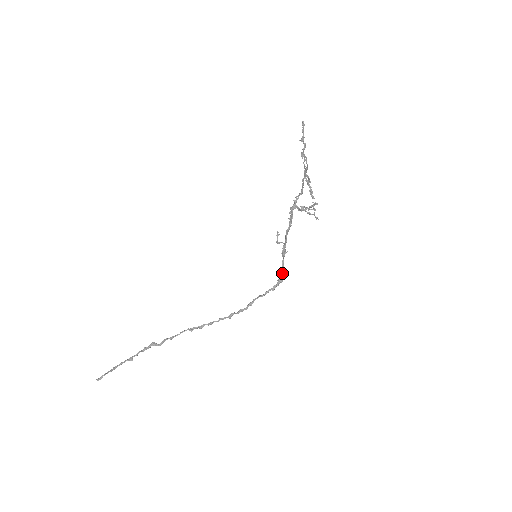
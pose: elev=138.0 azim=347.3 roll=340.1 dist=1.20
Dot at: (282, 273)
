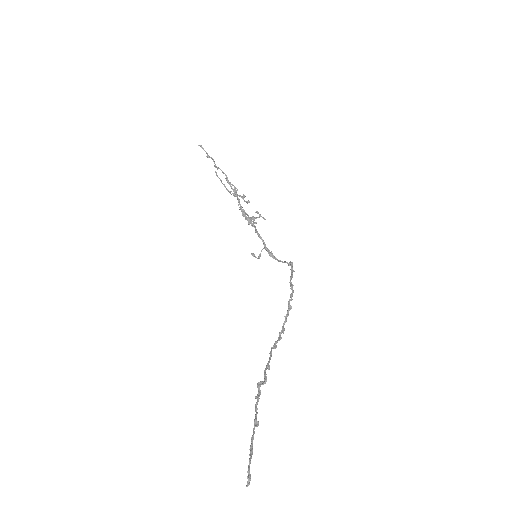
Dot at: (285, 262)
